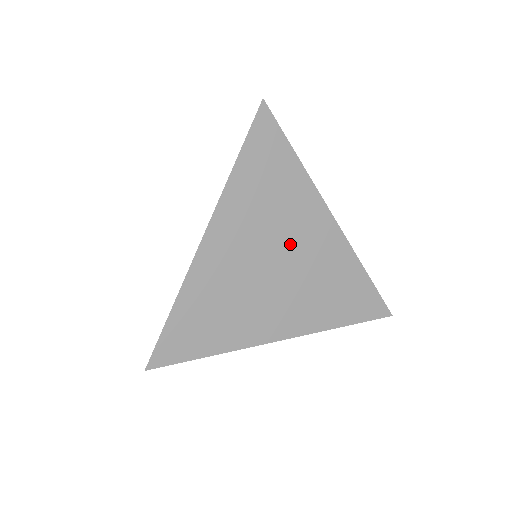
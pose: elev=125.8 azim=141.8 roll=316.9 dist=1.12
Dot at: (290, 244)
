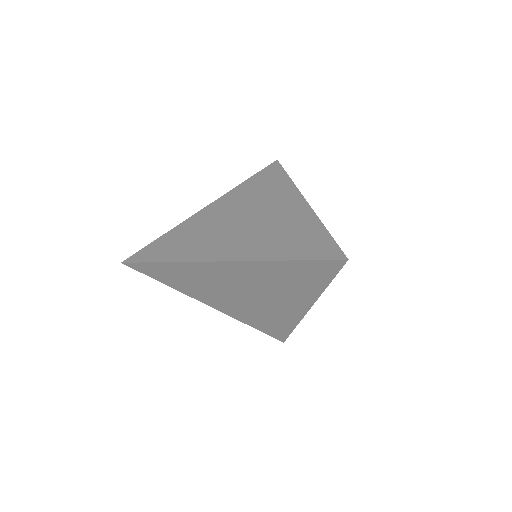
Dot at: (263, 211)
